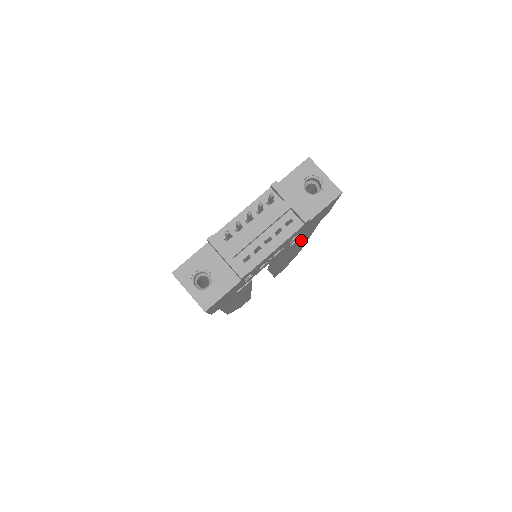
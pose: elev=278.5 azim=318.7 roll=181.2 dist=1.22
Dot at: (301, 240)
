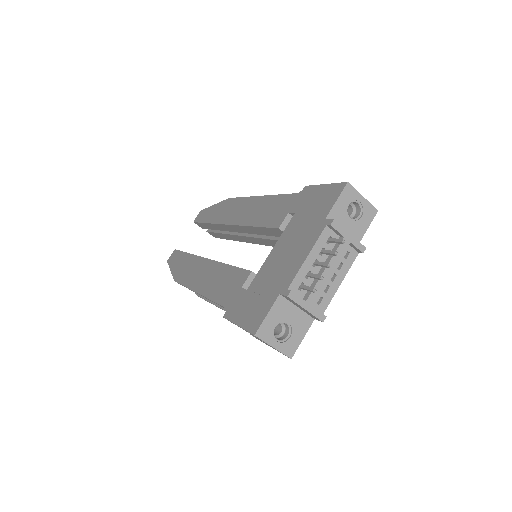
Dot at: occluded
